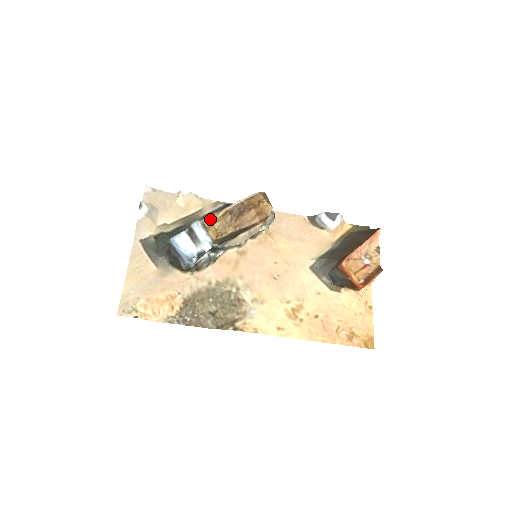
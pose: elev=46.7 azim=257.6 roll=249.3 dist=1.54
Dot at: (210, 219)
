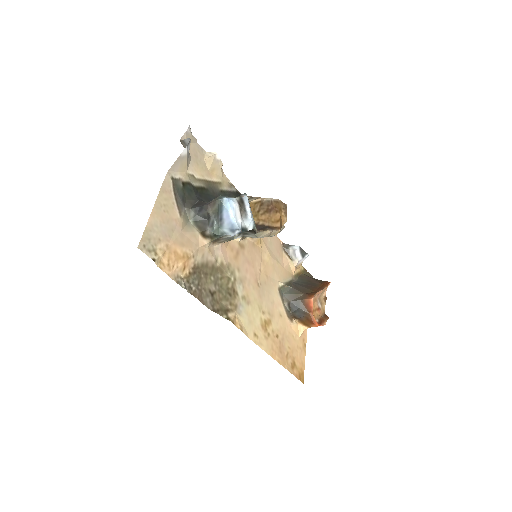
Dot at: (249, 200)
